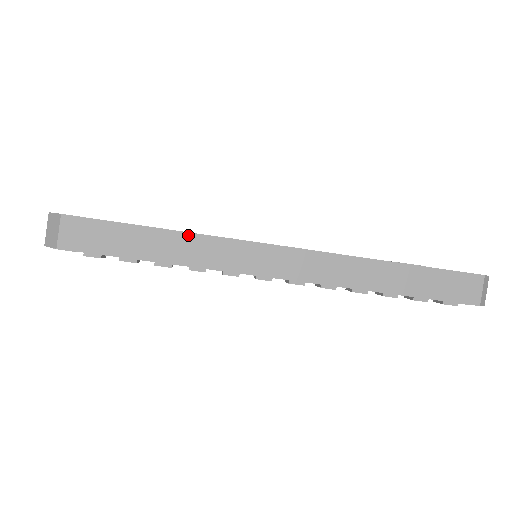
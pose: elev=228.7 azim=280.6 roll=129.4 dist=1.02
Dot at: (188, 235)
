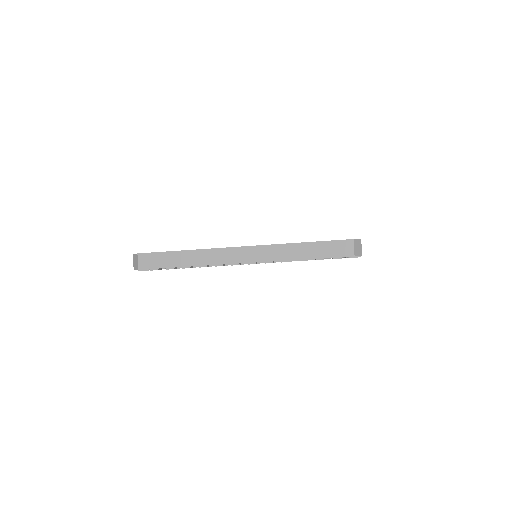
Dot at: (195, 251)
